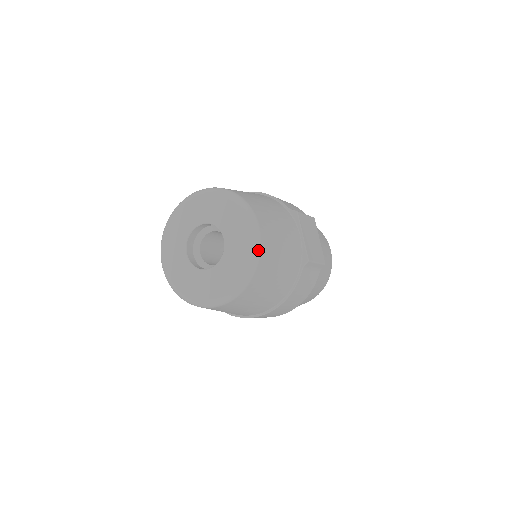
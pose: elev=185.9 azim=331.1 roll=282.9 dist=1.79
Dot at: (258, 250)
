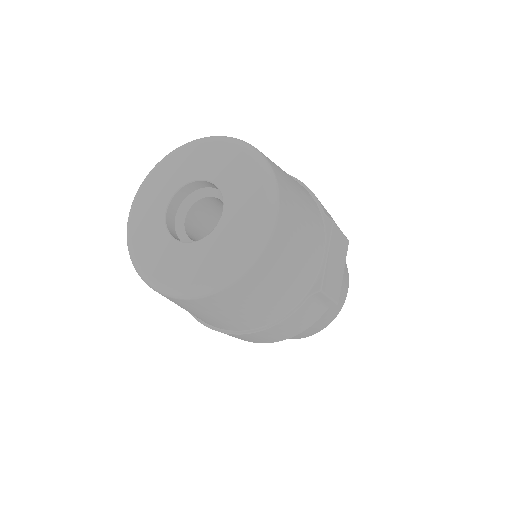
Dot at: (262, 245)
